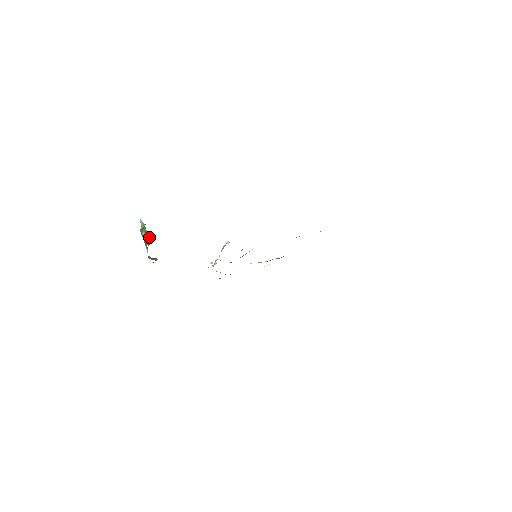
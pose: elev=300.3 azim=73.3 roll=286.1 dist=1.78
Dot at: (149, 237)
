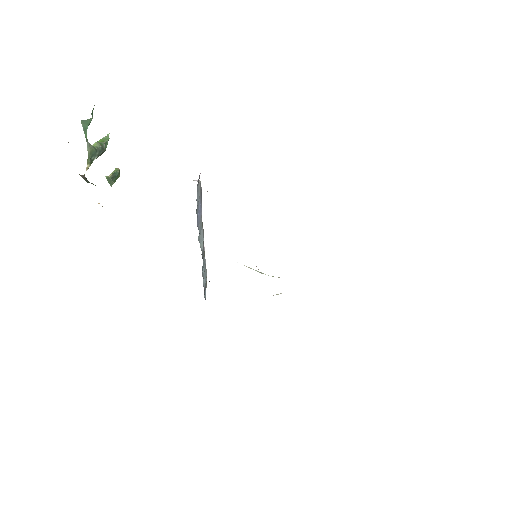
Dot at: (116, 172)
